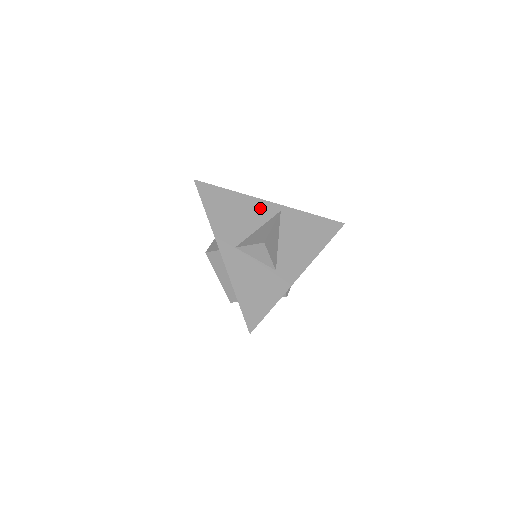
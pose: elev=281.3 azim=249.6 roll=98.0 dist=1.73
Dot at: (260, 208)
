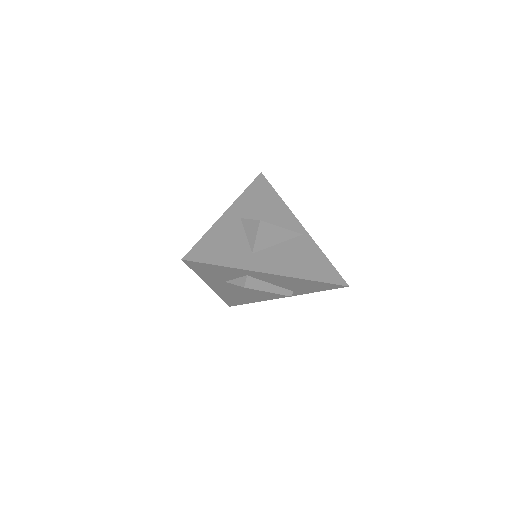
Dot at: (288, 220)
